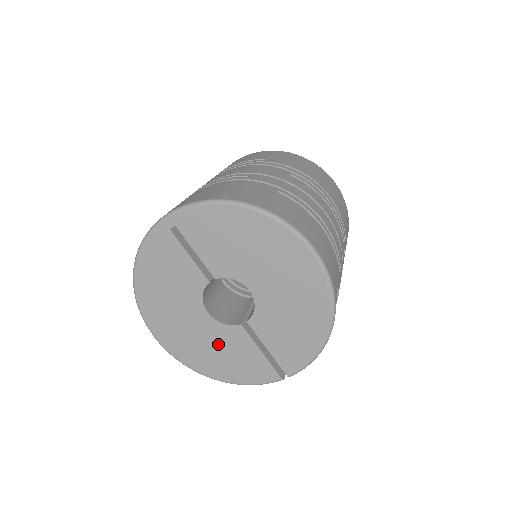
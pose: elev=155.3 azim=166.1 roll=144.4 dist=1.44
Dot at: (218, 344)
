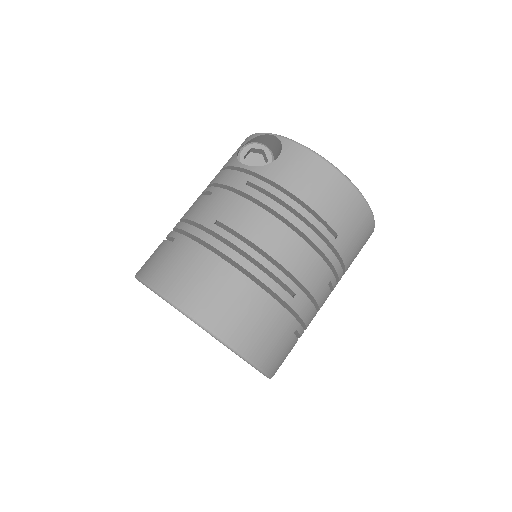
Dot at: occluded
